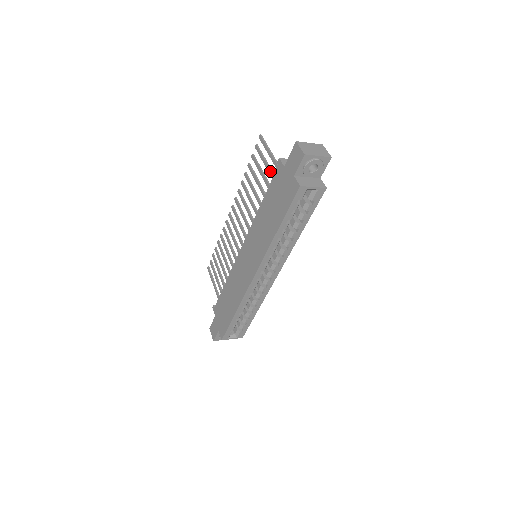
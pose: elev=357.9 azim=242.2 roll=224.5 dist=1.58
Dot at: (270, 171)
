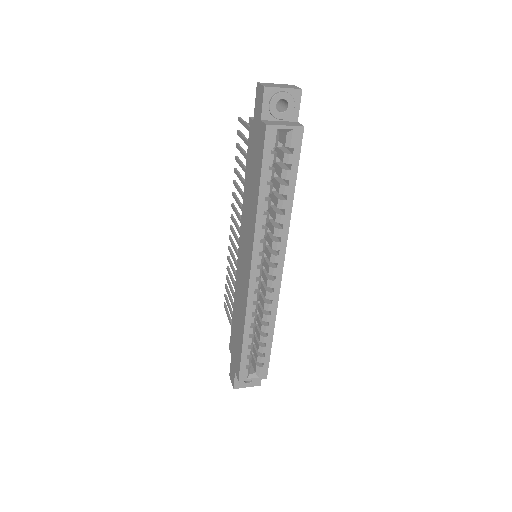
Dot at: occluded
